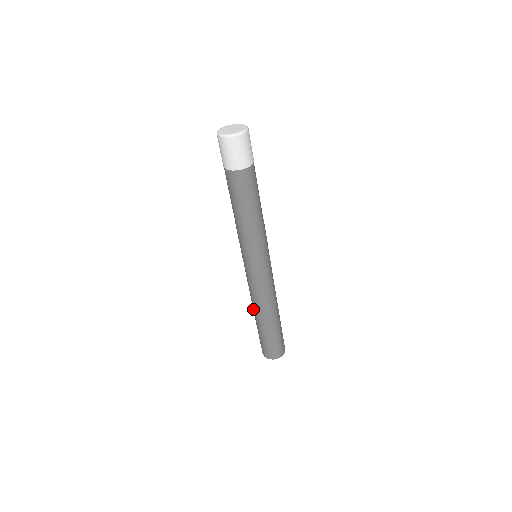
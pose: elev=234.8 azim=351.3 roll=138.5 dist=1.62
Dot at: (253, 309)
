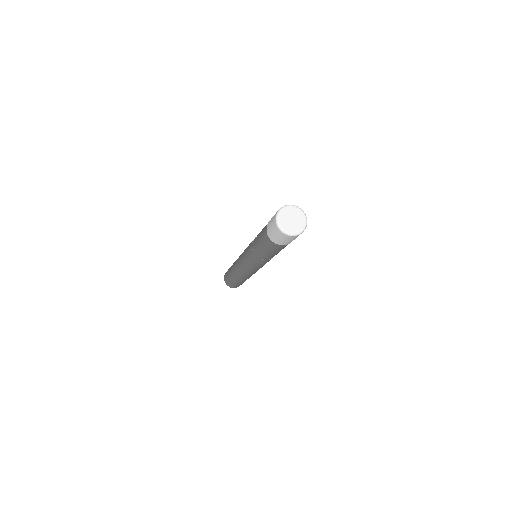
Dot at: (233, 266)
